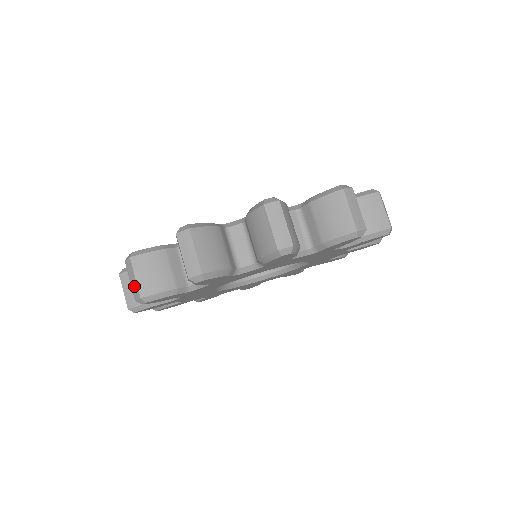
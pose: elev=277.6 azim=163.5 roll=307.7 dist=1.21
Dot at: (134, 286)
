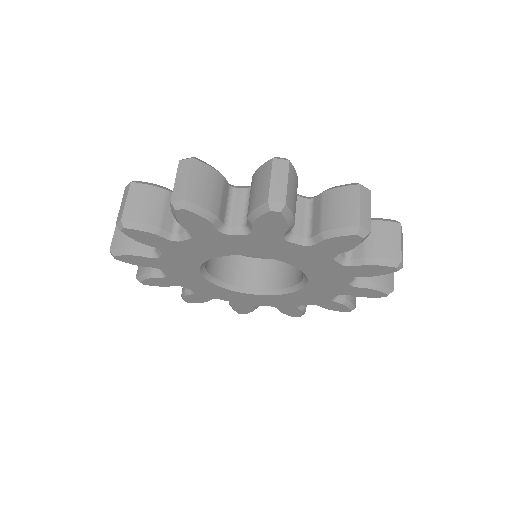
Dot at: (113, 241)
